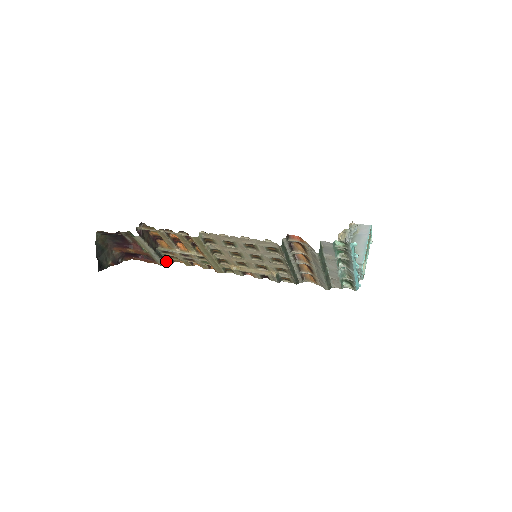
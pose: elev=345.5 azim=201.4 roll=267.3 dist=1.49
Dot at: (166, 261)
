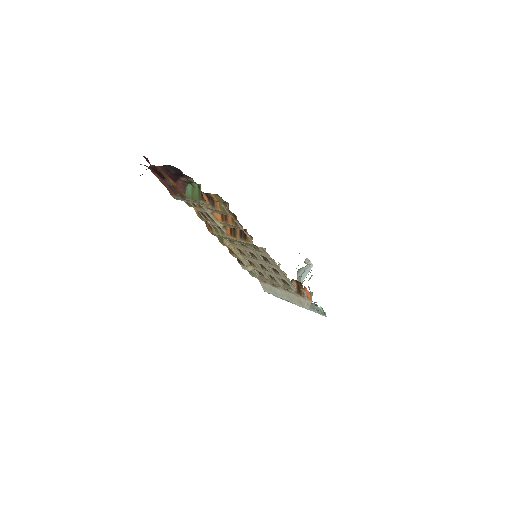
Dot at: occluded
